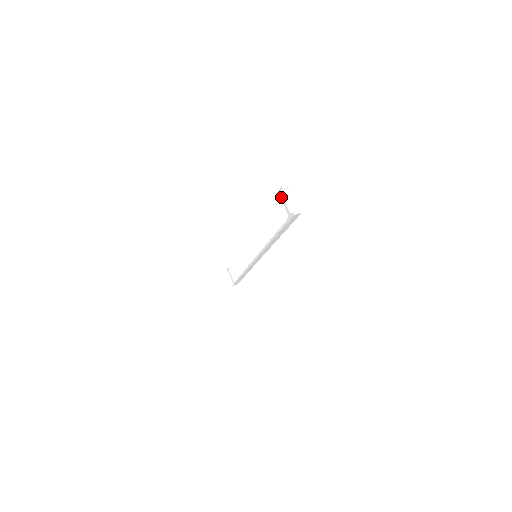
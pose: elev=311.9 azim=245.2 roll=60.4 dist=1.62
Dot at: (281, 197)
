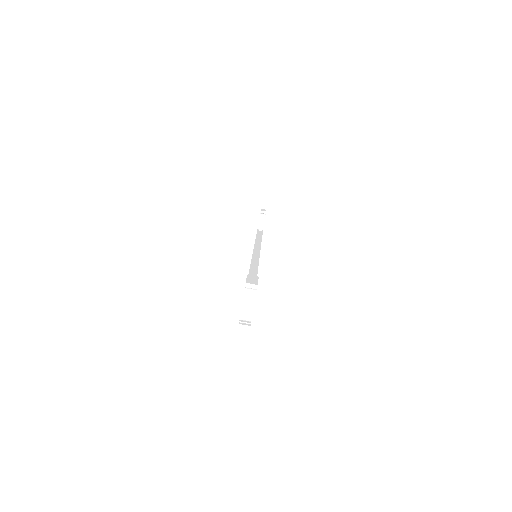
Dot at: occluded
